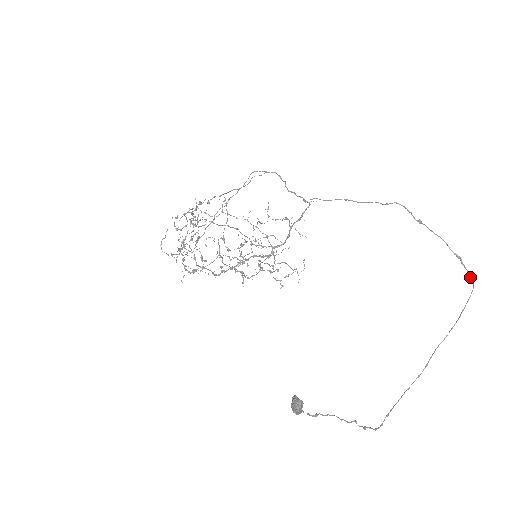
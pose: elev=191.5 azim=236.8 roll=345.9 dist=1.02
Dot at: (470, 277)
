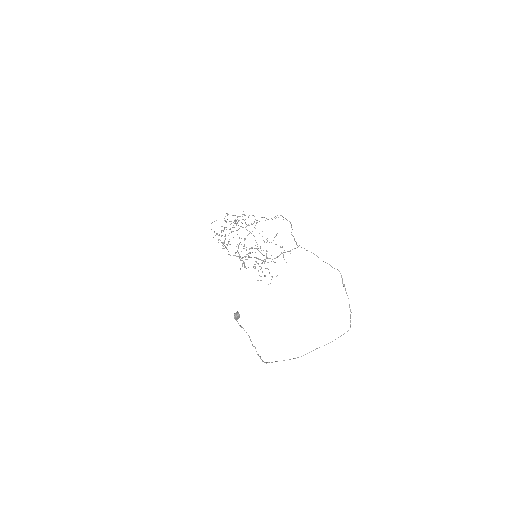
Dot at: (350, 324)
